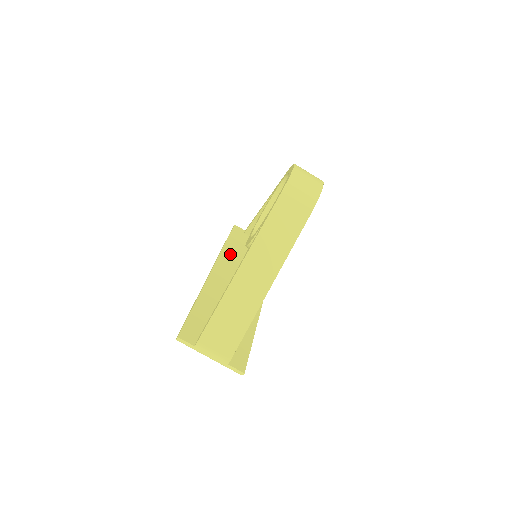
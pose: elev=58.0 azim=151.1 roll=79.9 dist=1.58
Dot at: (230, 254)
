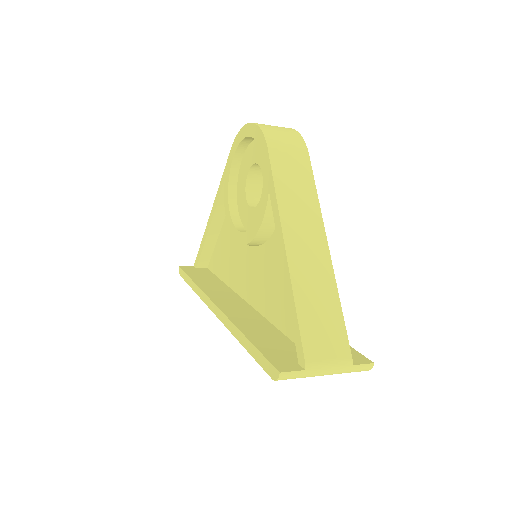
Dot at: (210, 287)
